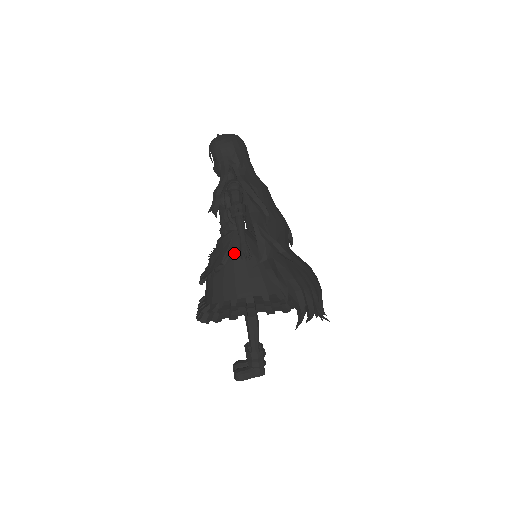
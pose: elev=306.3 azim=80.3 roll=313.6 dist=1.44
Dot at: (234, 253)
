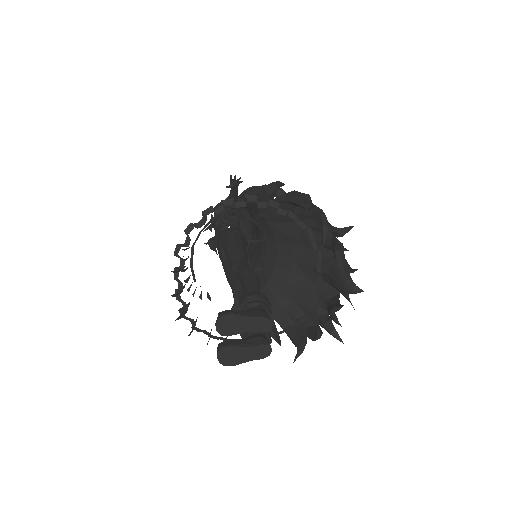
Dot at: occluded
